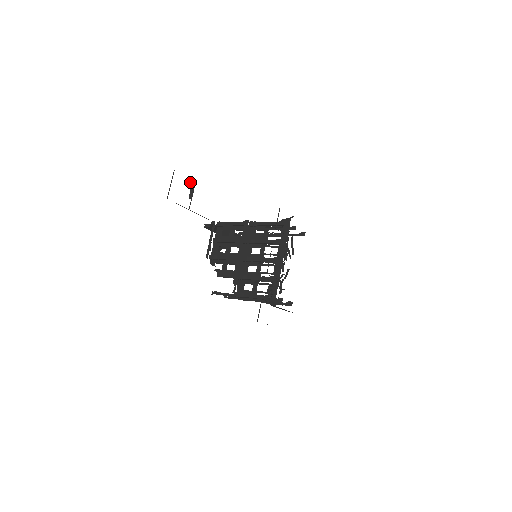
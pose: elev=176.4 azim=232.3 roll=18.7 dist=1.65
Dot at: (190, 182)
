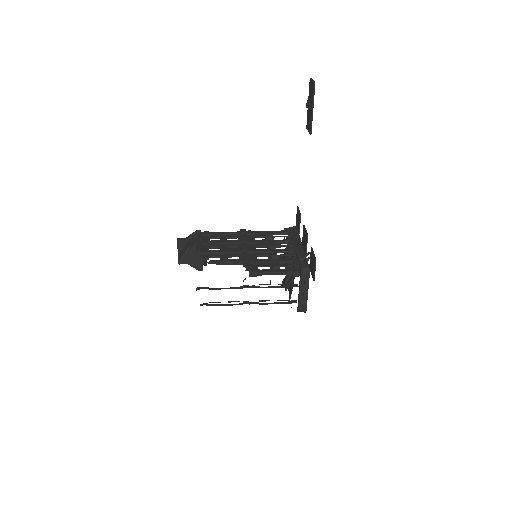
Dot at: (307, 100)
